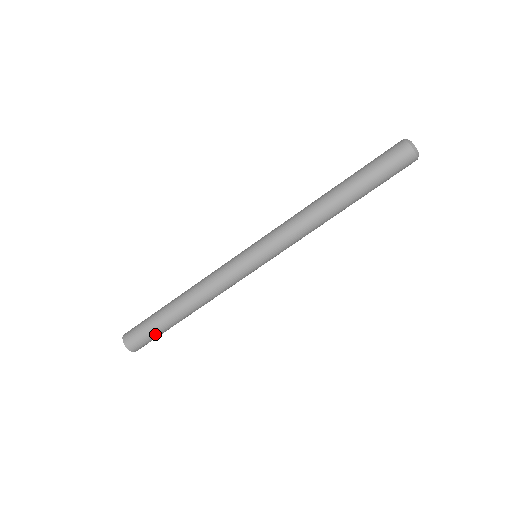
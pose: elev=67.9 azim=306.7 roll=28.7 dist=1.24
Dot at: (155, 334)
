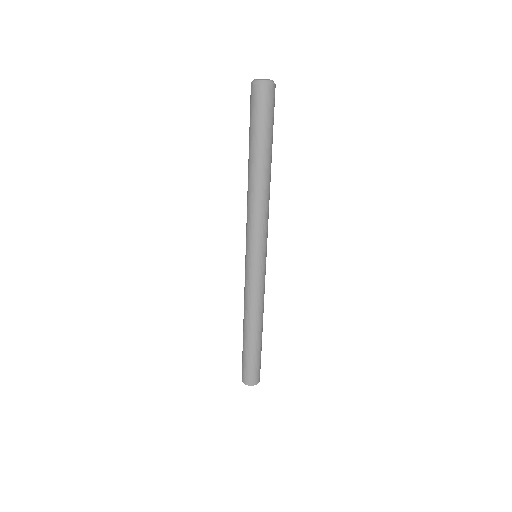
Dot at: (250, 363)
